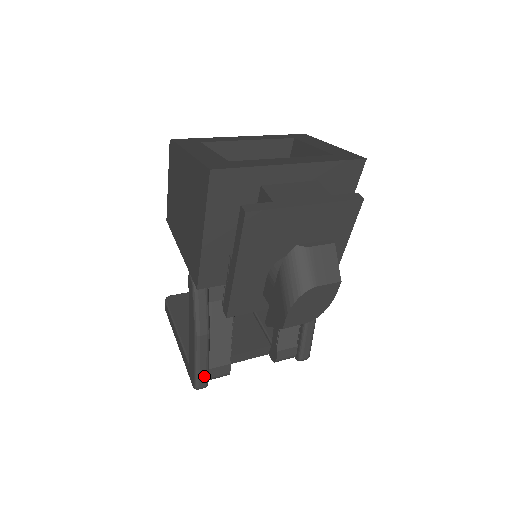
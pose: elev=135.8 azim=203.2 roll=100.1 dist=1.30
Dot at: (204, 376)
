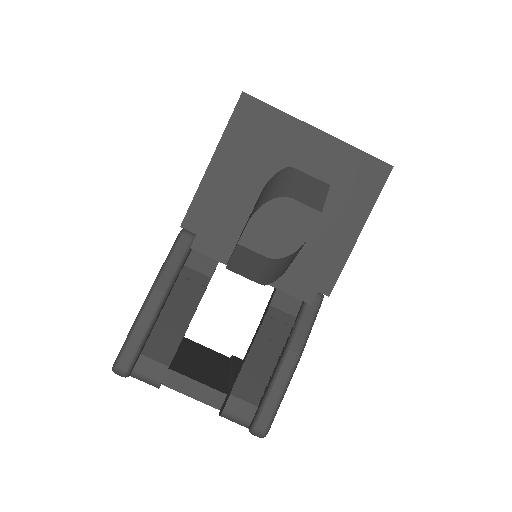
Dot at: (132, 352)
